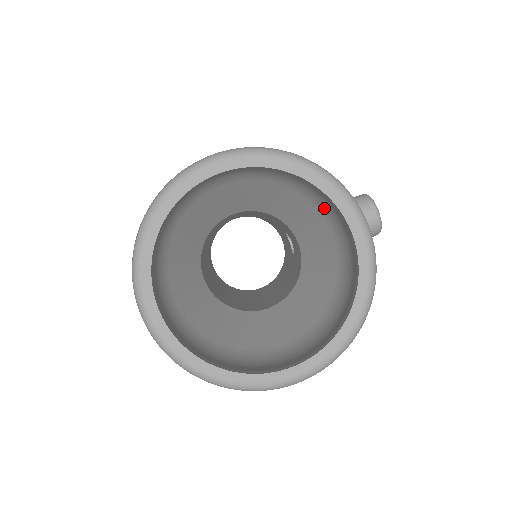
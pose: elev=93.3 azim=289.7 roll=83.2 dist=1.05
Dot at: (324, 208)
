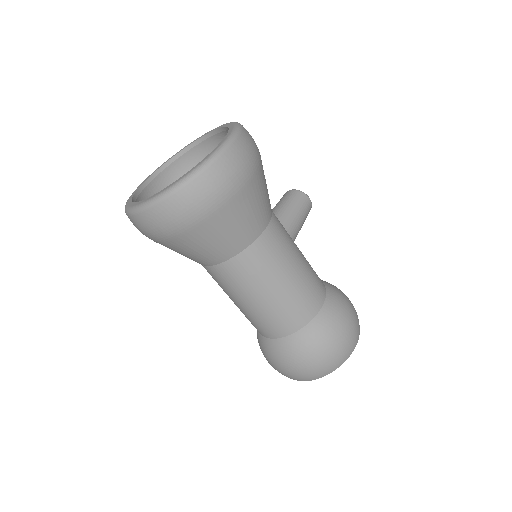
Dot at: occluded
